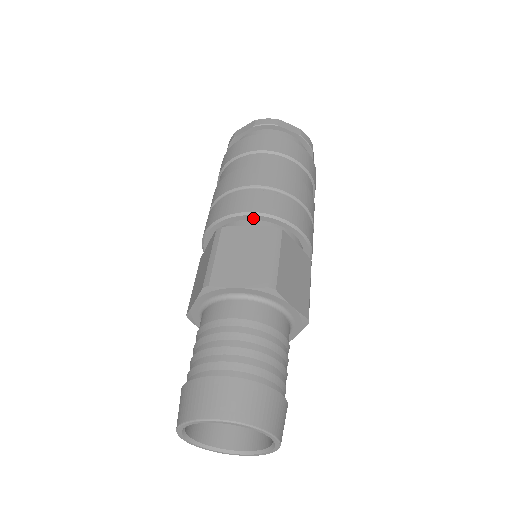
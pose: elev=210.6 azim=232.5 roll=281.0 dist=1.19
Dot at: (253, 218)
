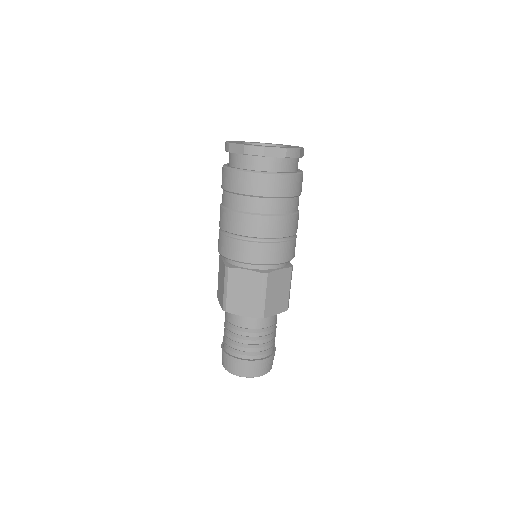
Dot at: occluded
